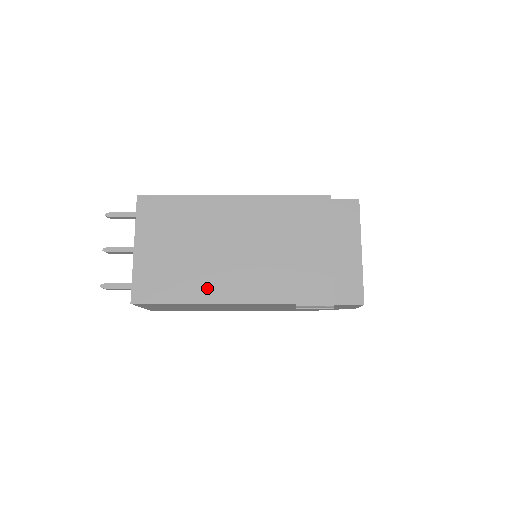
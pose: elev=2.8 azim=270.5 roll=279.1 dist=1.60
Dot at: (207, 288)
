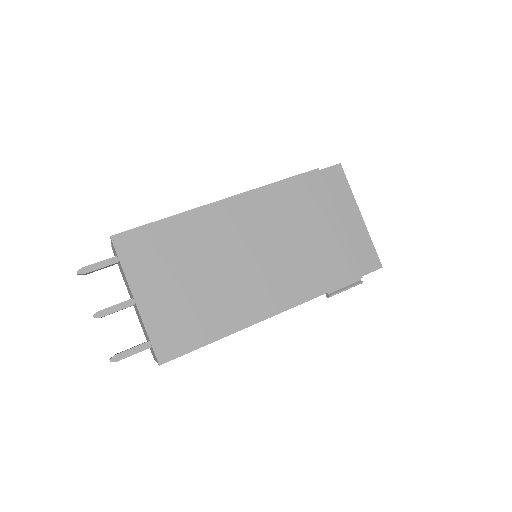
Dot at: (237, 312)
